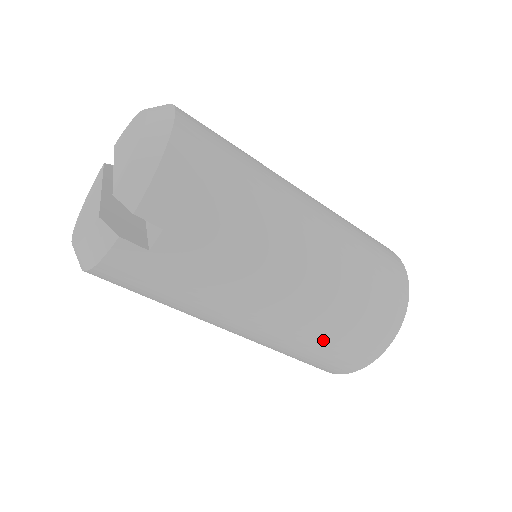
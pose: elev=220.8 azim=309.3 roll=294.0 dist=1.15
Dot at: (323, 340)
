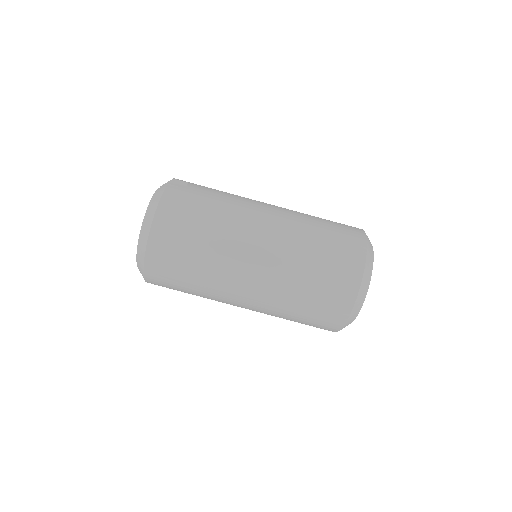
Dot at: (317, 224)
